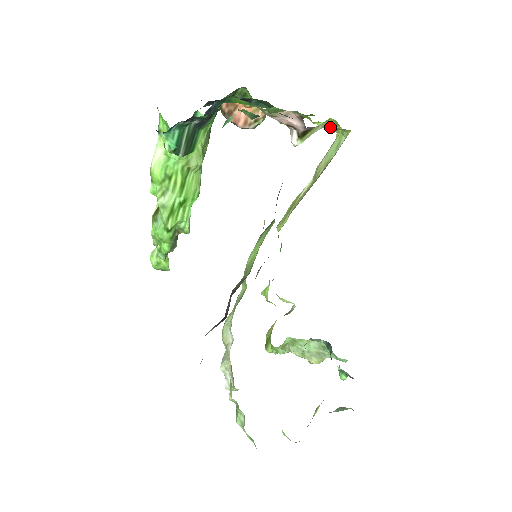
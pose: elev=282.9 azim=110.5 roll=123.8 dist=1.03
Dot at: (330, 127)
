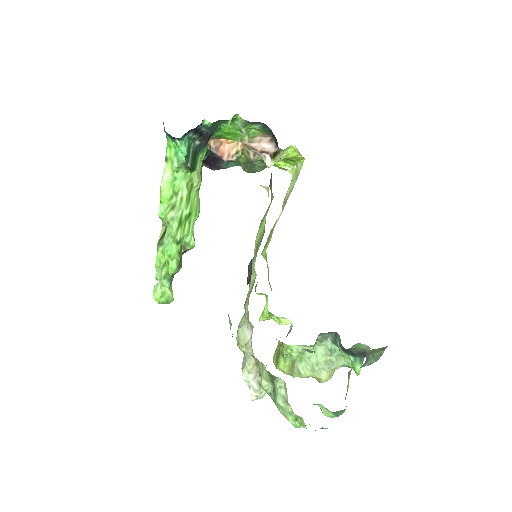
Dot at: (290, 157)
